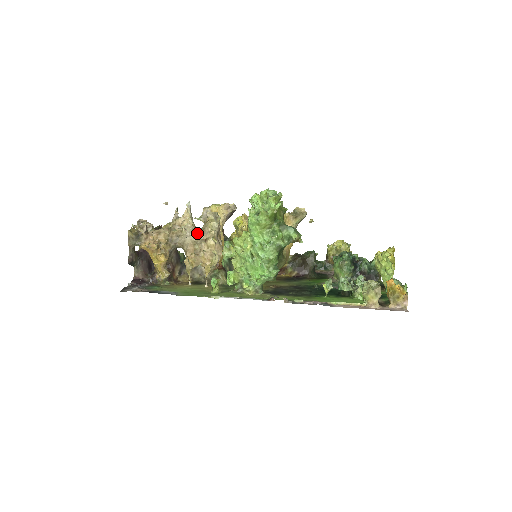
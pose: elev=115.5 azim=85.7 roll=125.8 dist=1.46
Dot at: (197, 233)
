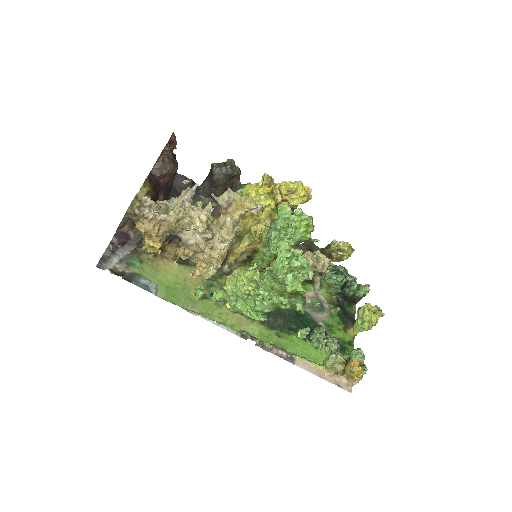
Dot at: (206, 237)
